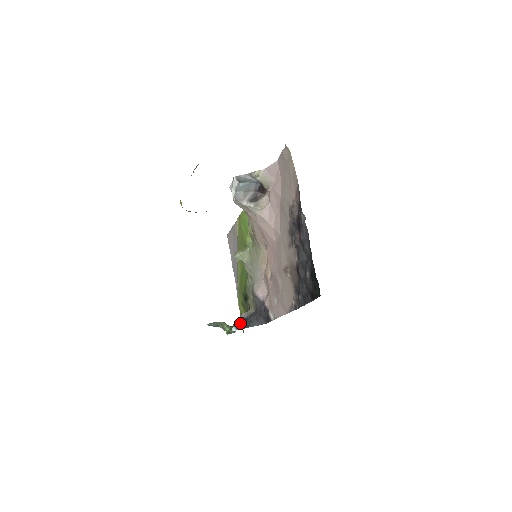
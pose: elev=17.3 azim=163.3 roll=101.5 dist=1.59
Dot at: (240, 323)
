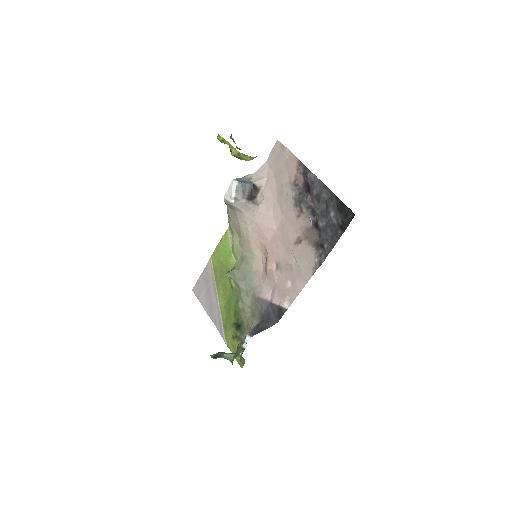
Dot at: (251, 332)
